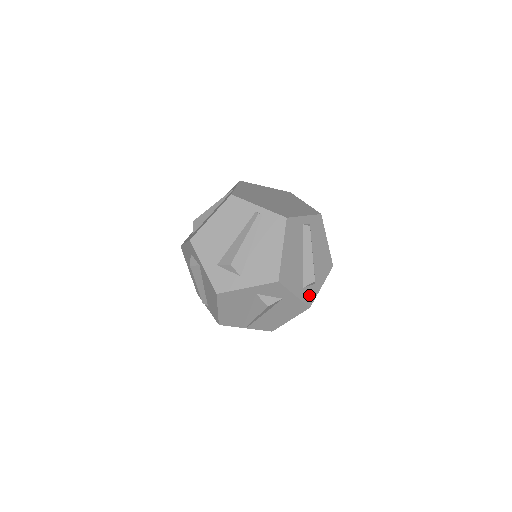
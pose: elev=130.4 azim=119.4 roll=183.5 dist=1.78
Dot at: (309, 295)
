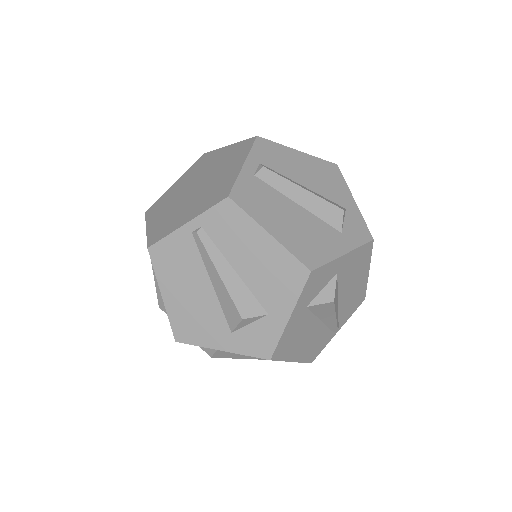
Dot at: (356, 230)
